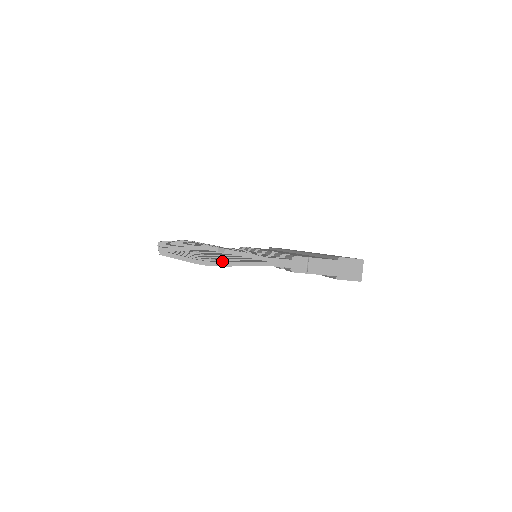
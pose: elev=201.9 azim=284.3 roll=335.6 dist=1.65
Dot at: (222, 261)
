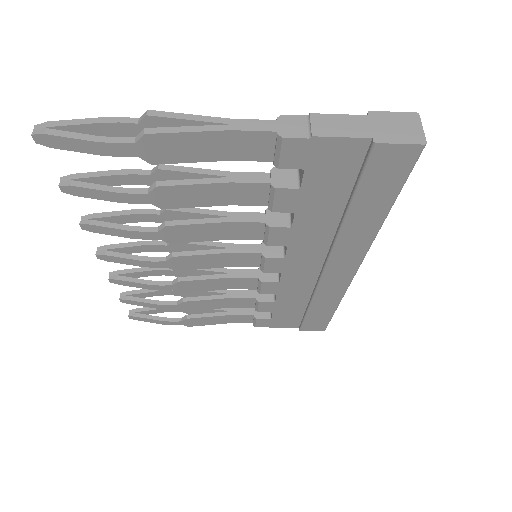
Dot at: (149, 144)
